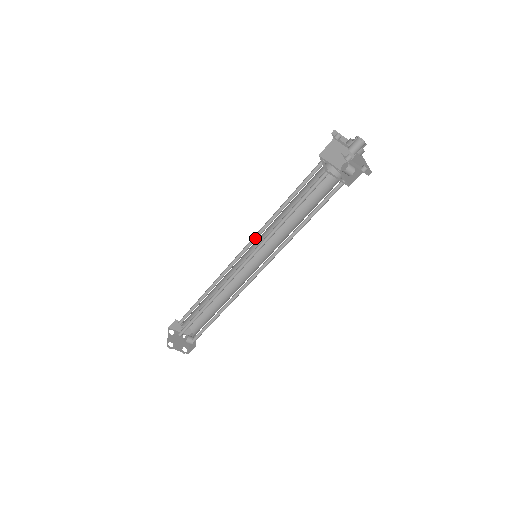
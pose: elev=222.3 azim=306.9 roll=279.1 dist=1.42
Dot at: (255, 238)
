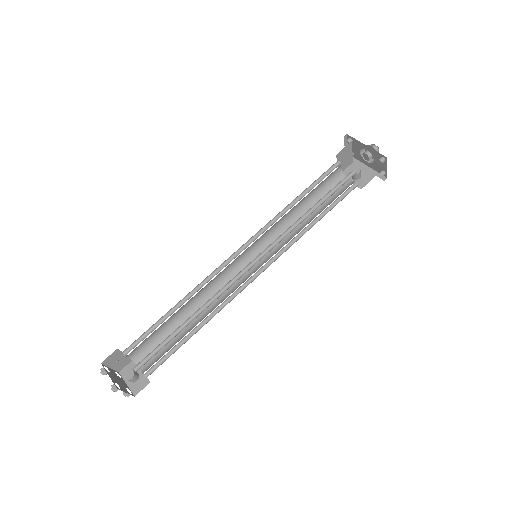
Dot at: (255, 235)
